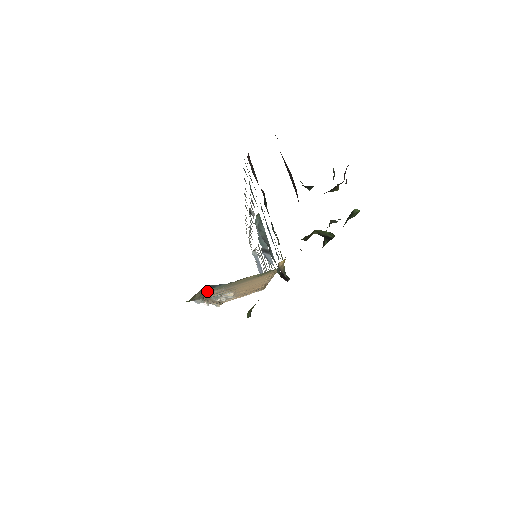
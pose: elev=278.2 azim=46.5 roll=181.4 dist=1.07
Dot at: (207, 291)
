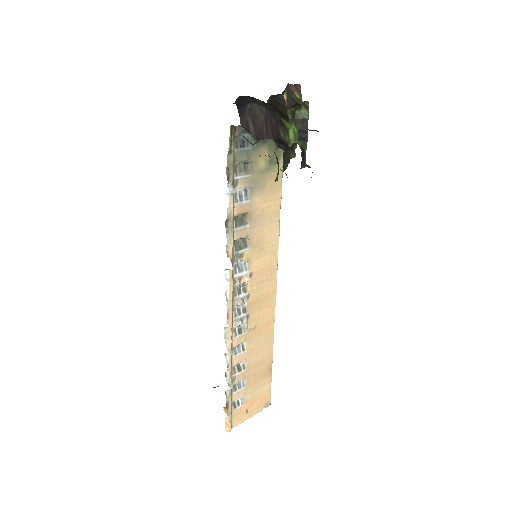
Dot at: (238, 155)
